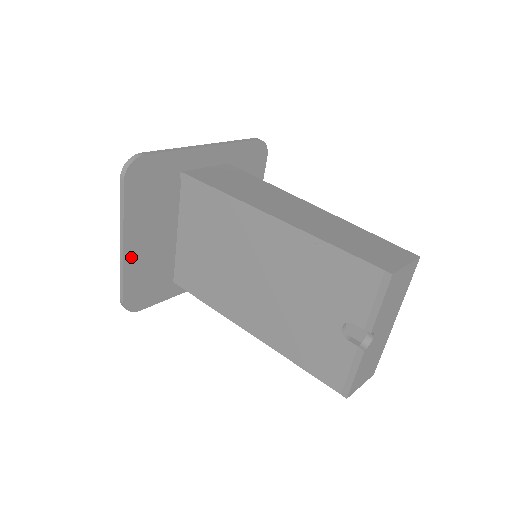
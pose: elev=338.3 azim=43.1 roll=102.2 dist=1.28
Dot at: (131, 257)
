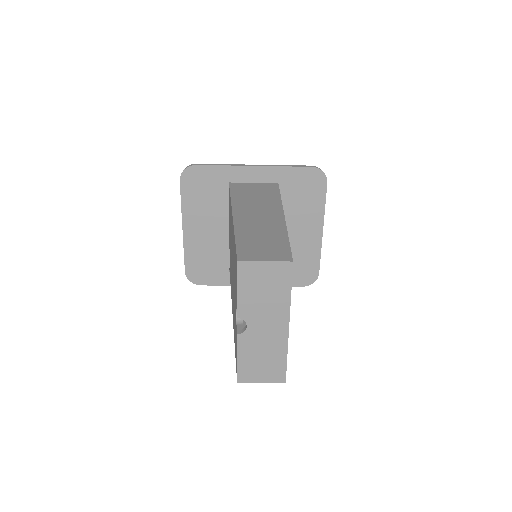
Dot at: (190, 239)
